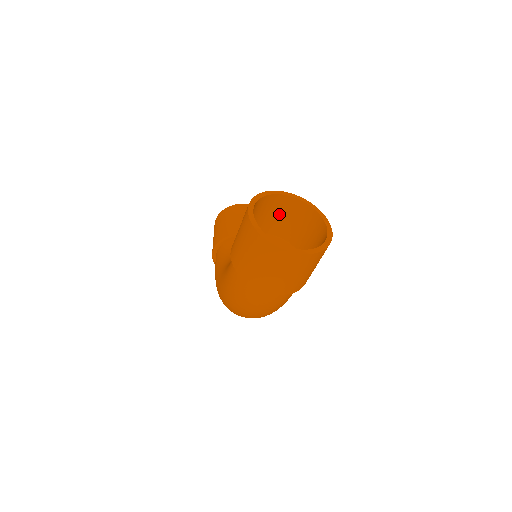
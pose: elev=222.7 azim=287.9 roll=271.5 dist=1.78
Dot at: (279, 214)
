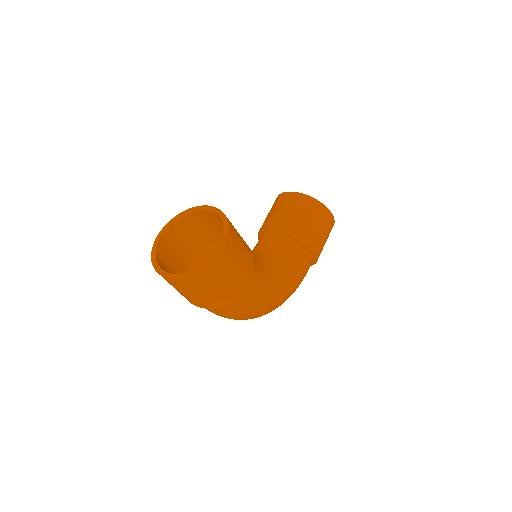
Dot at: (218, 225)
